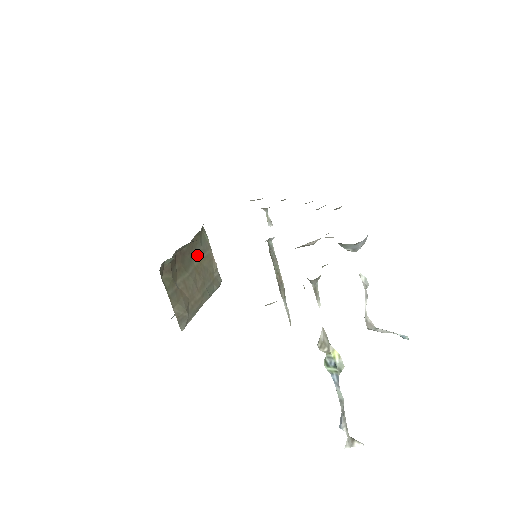
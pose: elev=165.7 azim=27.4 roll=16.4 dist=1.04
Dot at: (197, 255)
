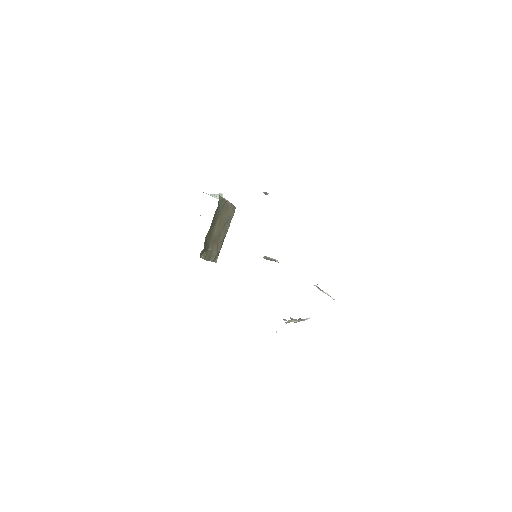
Dot at: (218, 217)
